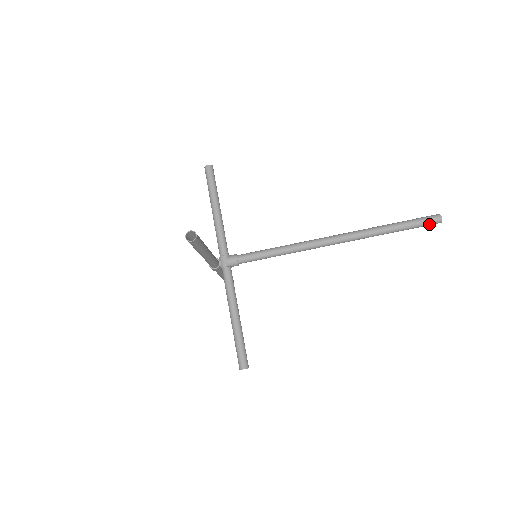
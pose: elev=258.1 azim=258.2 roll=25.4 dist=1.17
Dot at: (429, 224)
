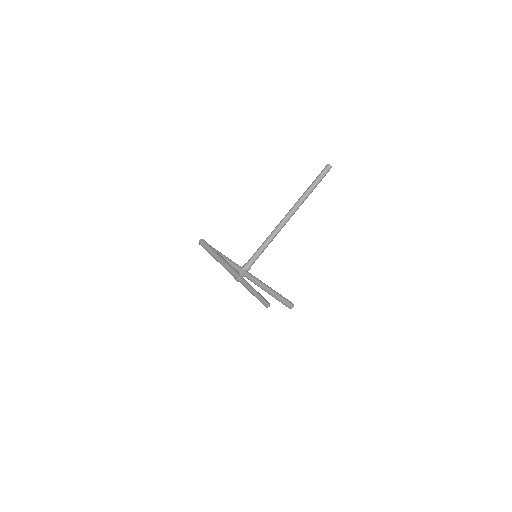
Dot at: (326, 172)
